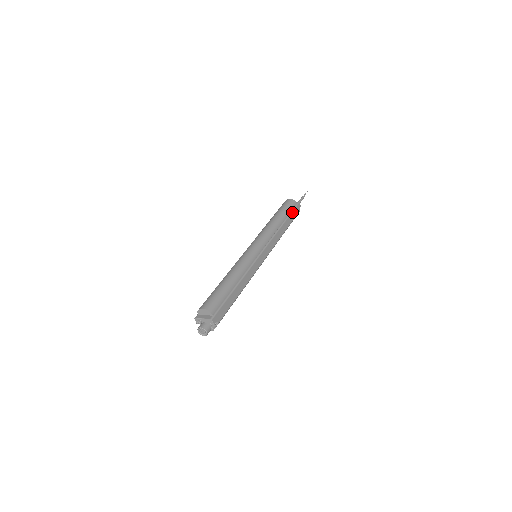
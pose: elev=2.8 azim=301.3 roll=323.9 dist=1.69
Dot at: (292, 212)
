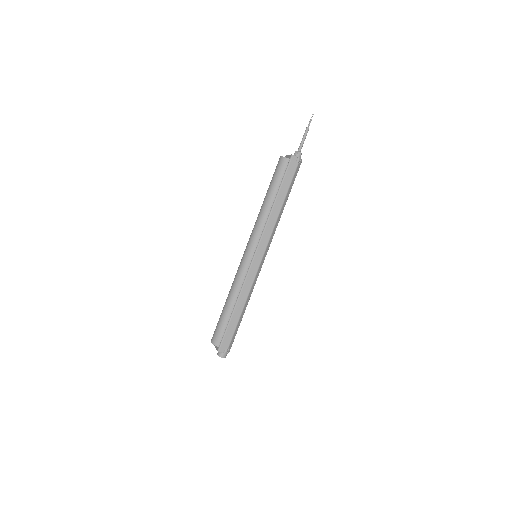
Dot at: (284, 178)
